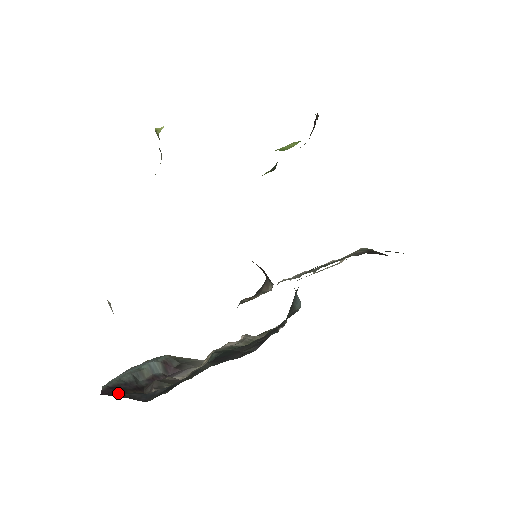
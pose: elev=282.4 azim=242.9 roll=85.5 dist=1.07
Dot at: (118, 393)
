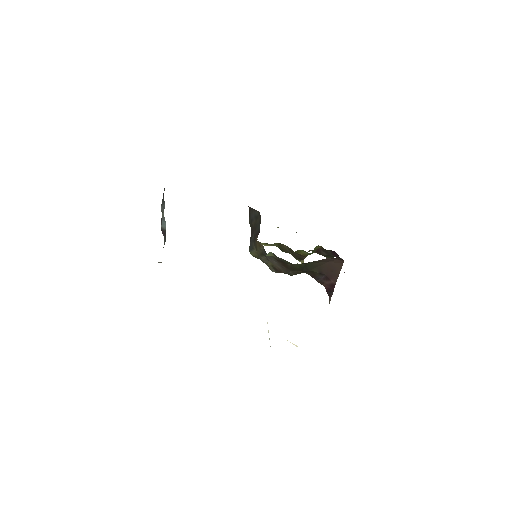
Dot at: occluded
